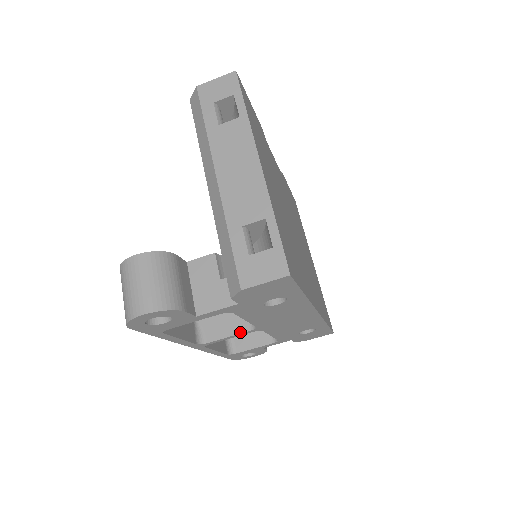
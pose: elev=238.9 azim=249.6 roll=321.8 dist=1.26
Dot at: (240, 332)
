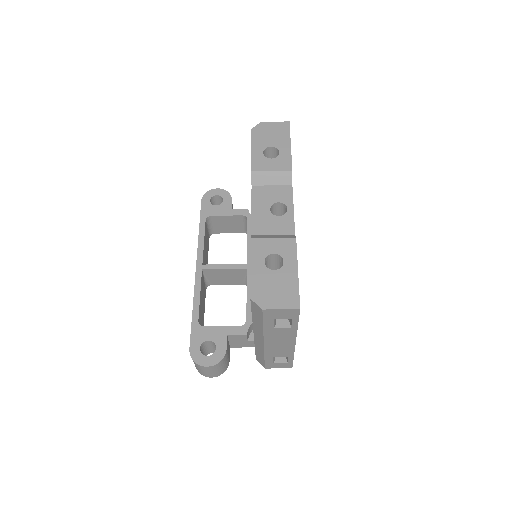
Dot at: (236, 284)
